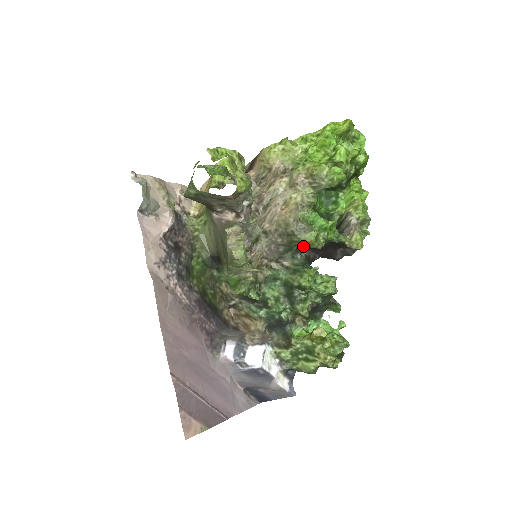
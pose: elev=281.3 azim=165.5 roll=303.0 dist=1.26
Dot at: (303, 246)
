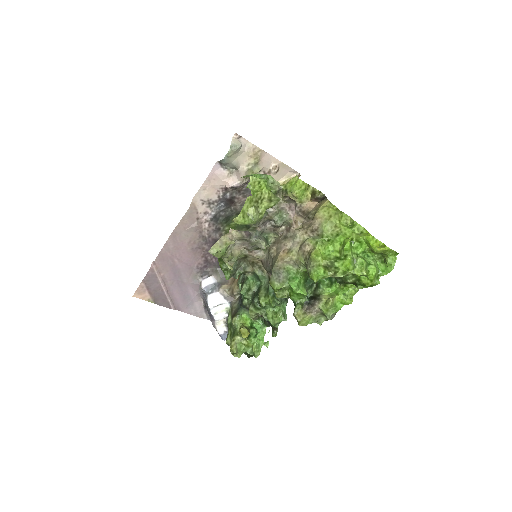
Dot at: occluded
